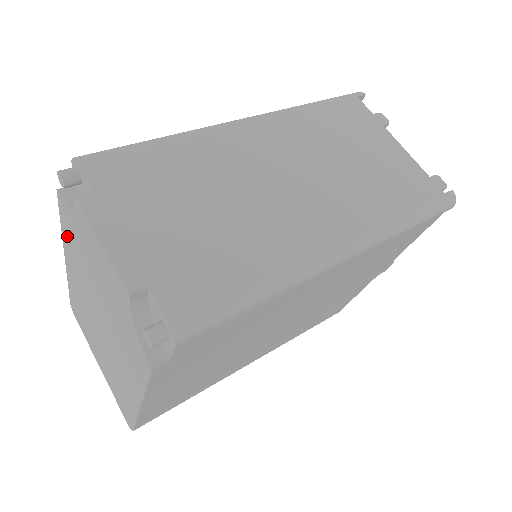
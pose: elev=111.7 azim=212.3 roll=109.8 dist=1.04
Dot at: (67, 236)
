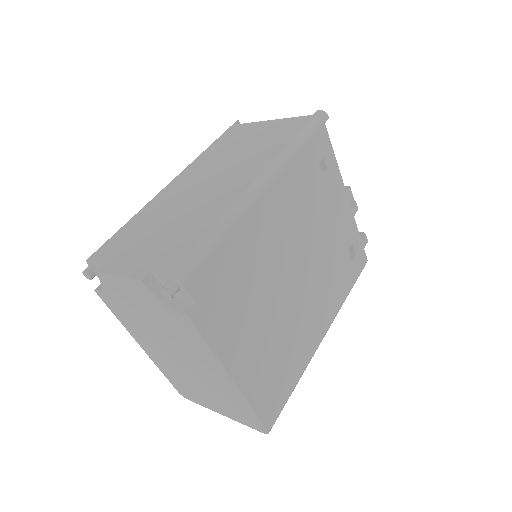
Dot at: (122, 319)
